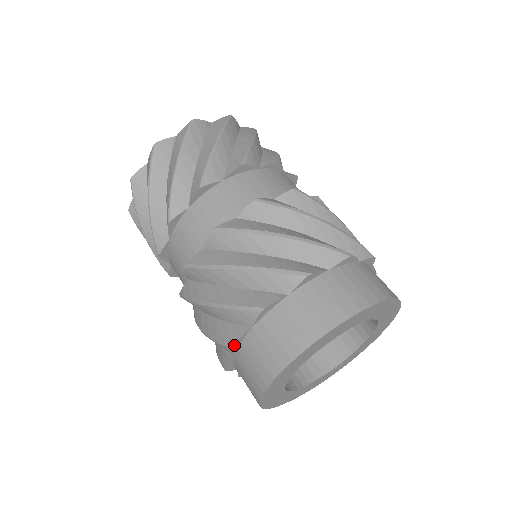
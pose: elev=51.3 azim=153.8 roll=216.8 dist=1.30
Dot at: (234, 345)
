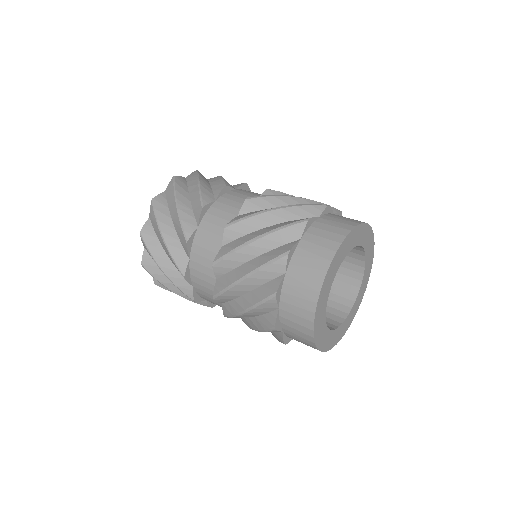
Dot at: (276, 326)
